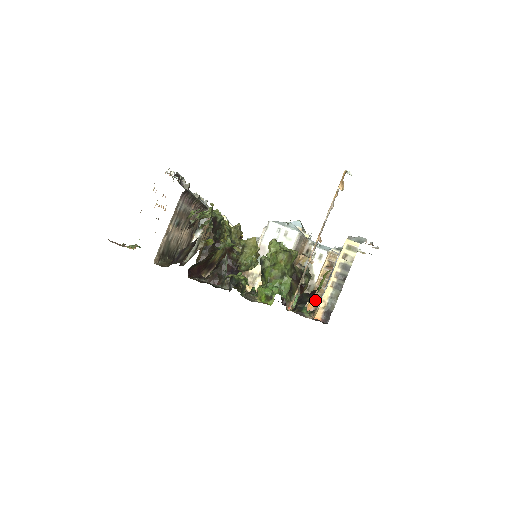
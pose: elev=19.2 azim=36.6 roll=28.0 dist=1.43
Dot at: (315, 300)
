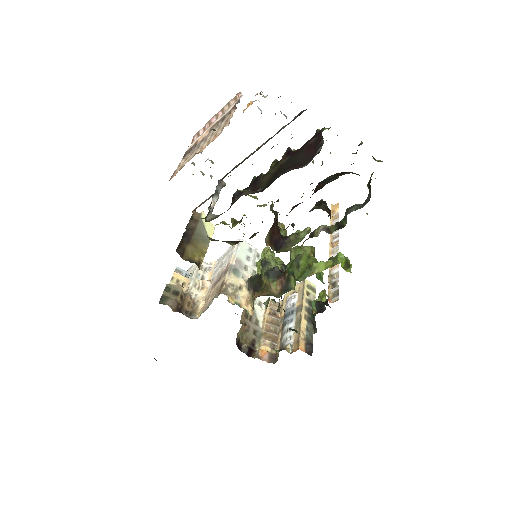
Dot at: (268, 345)
